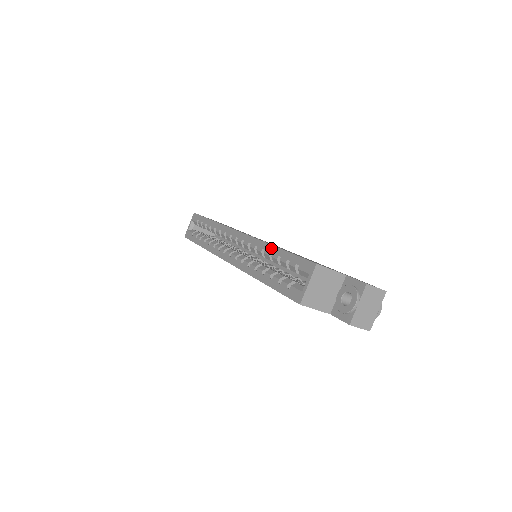
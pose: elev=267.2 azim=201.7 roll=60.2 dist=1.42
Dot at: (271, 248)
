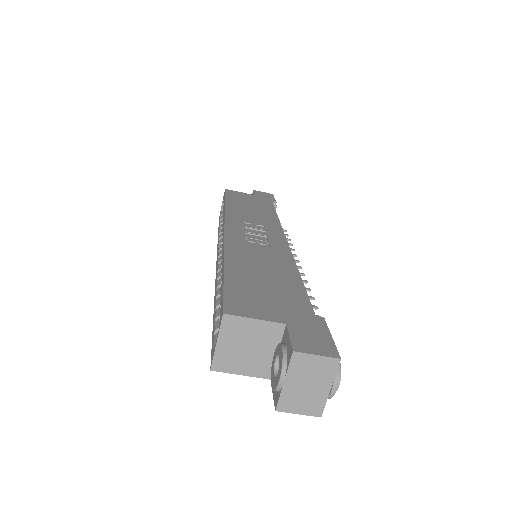
Dot at: (222, 265)
